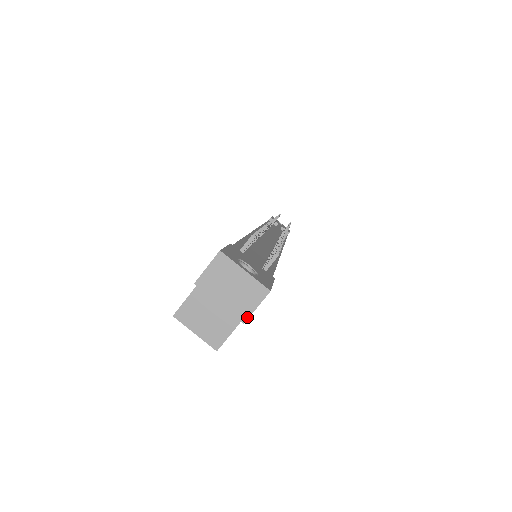
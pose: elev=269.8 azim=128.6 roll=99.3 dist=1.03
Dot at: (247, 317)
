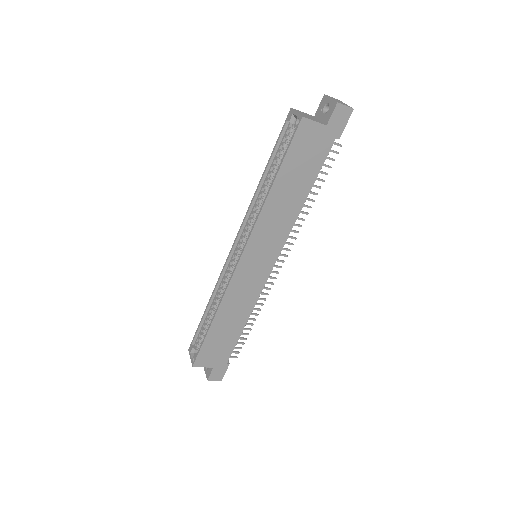
Dot at: (340, 103)
